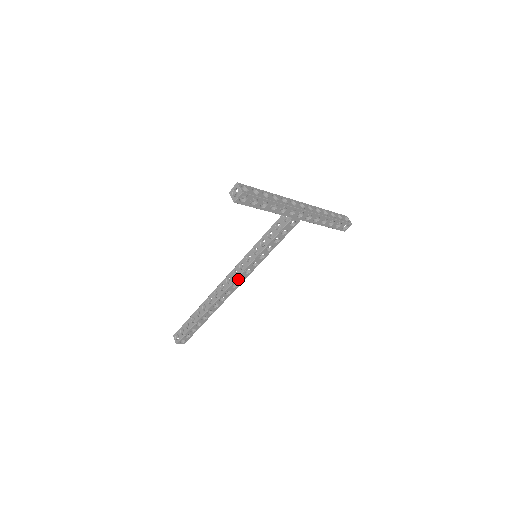
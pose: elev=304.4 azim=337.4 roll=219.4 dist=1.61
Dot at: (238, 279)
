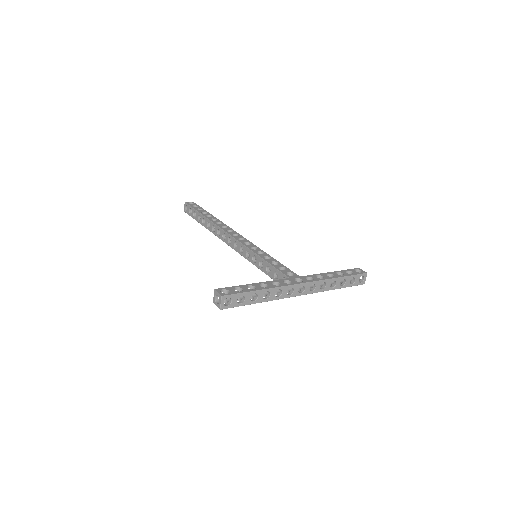
Dot at: occluded
